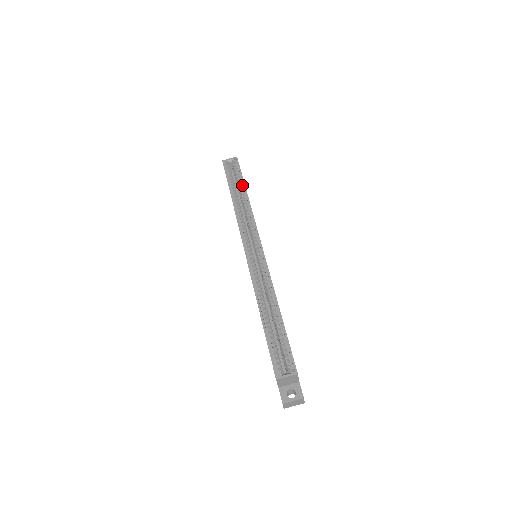
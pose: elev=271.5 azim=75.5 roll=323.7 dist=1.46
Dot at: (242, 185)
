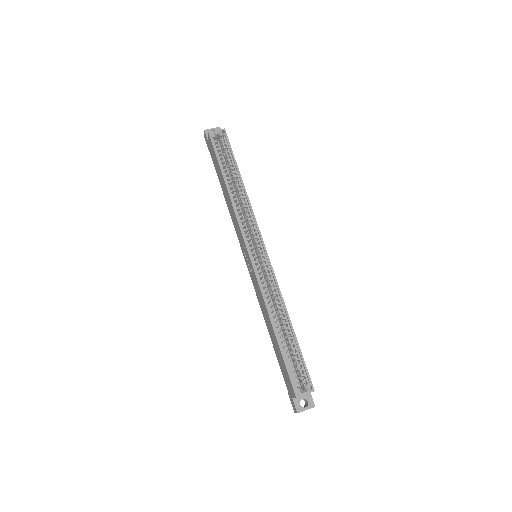
Dot at: (235, 169)
